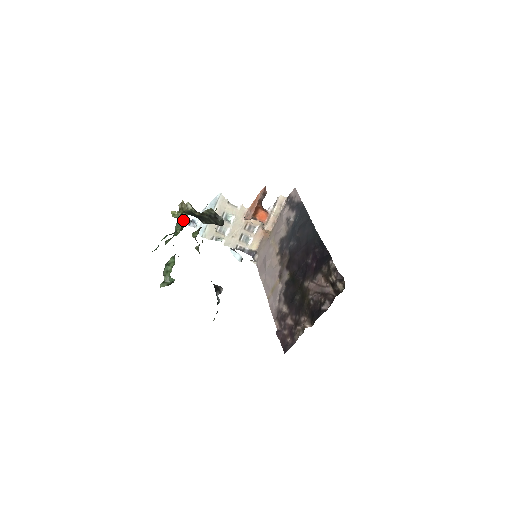
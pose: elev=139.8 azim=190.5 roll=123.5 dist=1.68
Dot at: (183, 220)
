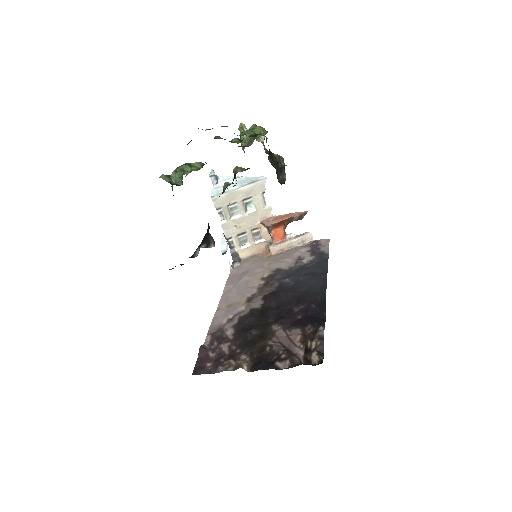
Dot at: (259, 132)
